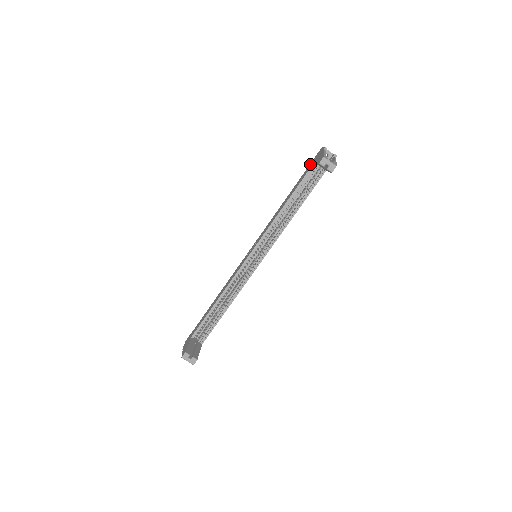
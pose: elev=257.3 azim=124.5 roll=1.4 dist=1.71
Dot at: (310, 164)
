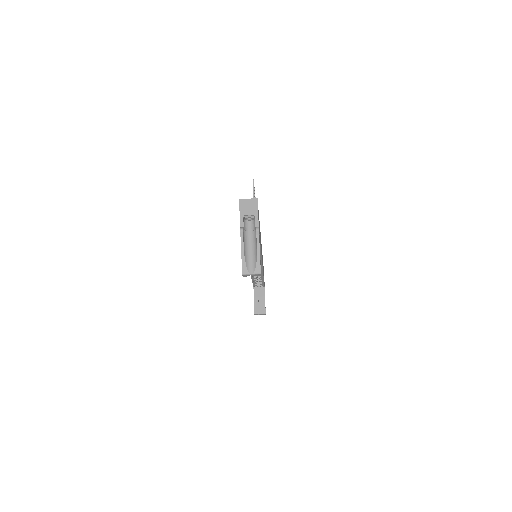
Dot at: occluded
